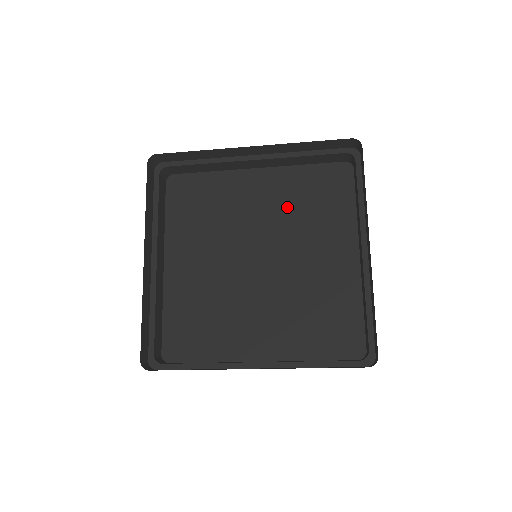
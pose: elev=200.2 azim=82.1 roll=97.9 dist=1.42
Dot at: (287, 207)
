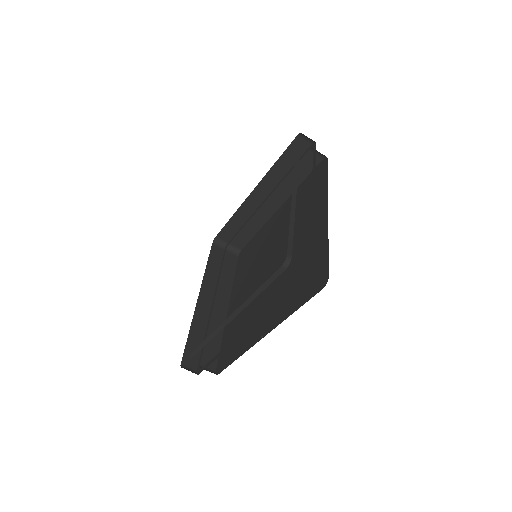
Dot at: occluded
